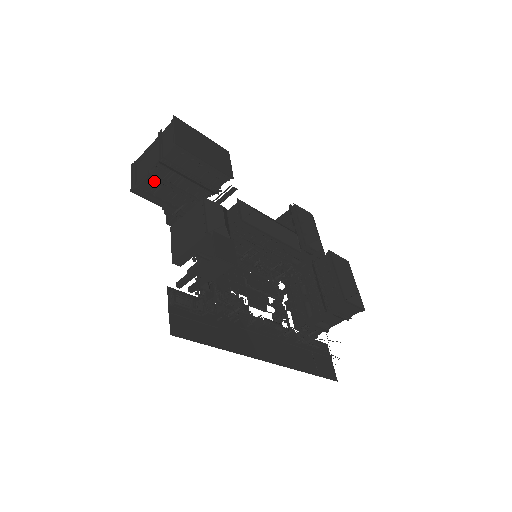
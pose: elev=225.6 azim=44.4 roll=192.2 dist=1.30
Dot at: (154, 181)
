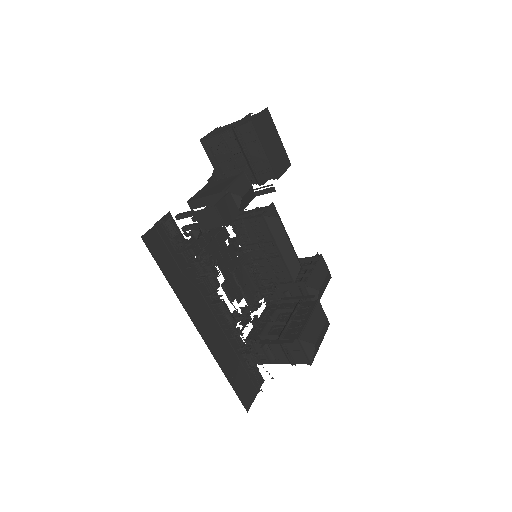
Dot at: (221, 142)
